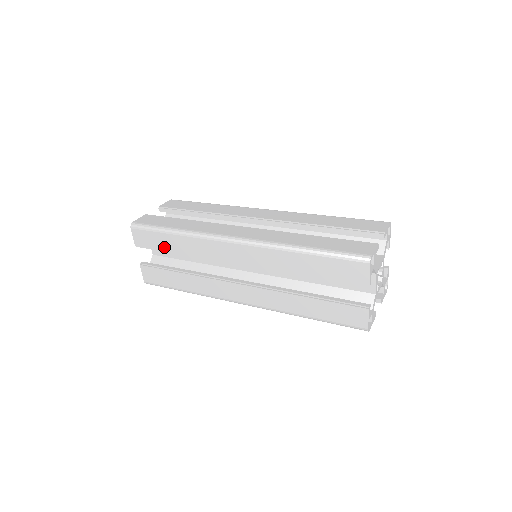
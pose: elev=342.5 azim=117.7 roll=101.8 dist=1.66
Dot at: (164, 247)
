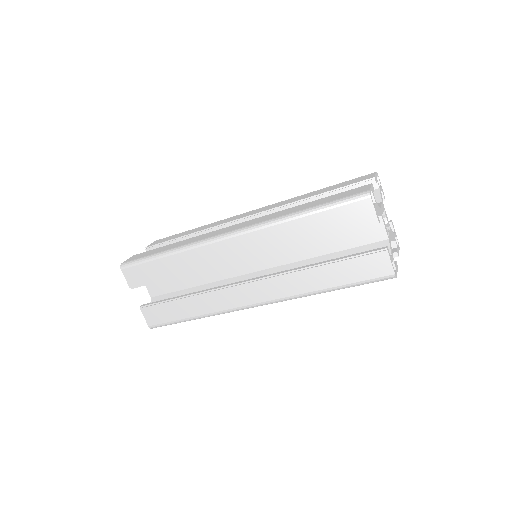
Dot at: (160, 276)
